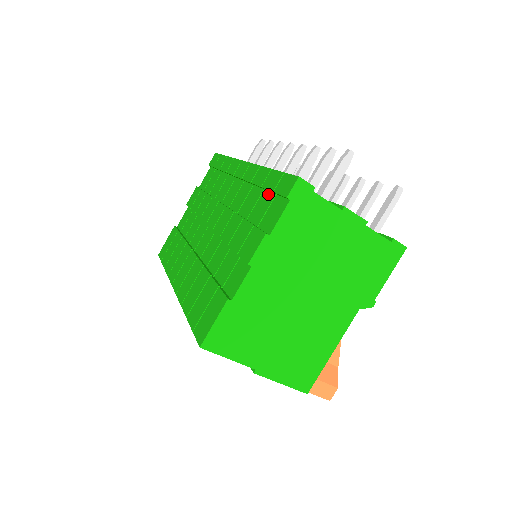
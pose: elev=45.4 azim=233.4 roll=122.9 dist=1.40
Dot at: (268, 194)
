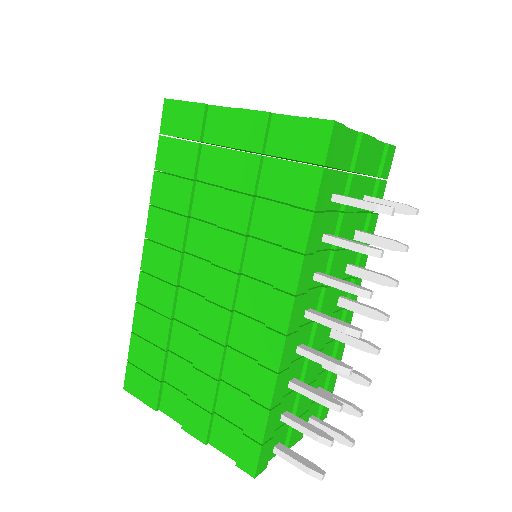
Dot at: (245, 413)
